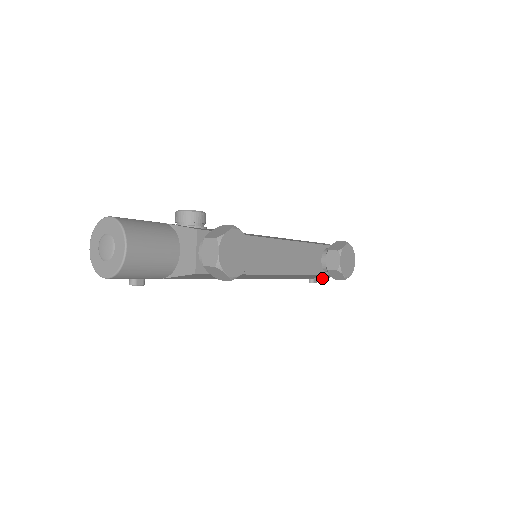
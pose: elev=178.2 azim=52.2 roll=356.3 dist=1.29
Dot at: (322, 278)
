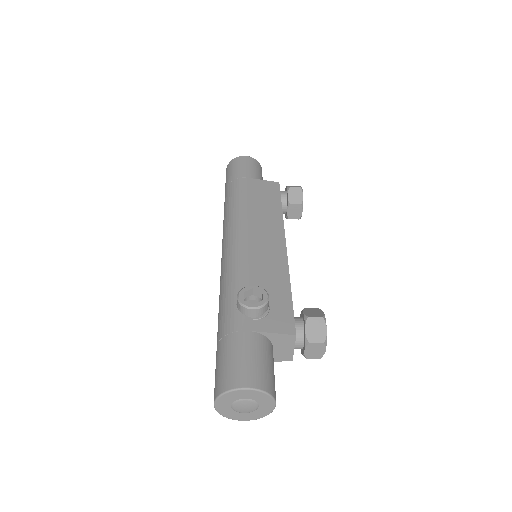
Dot at: occluded
